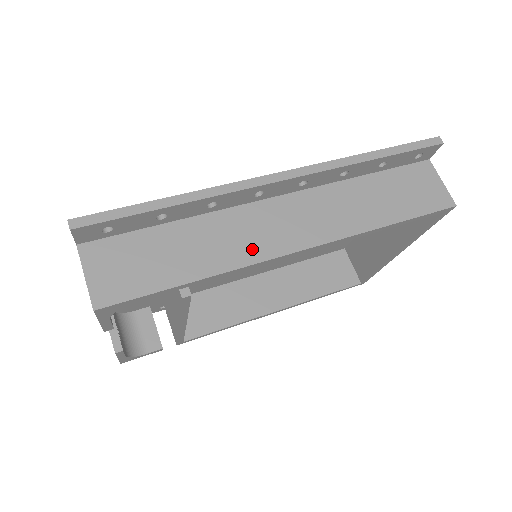
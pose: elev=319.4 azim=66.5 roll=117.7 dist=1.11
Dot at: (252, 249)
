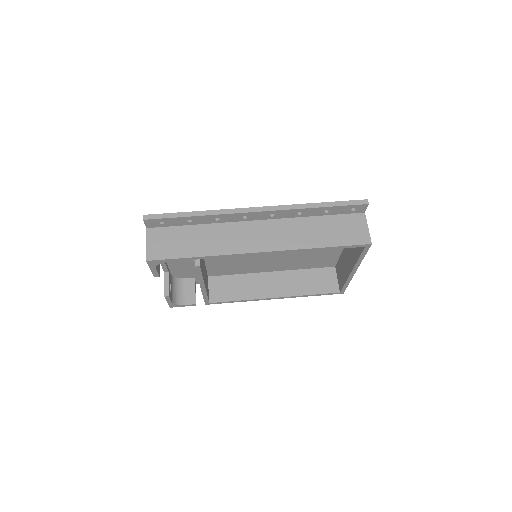
Dot at: (234, 246)
